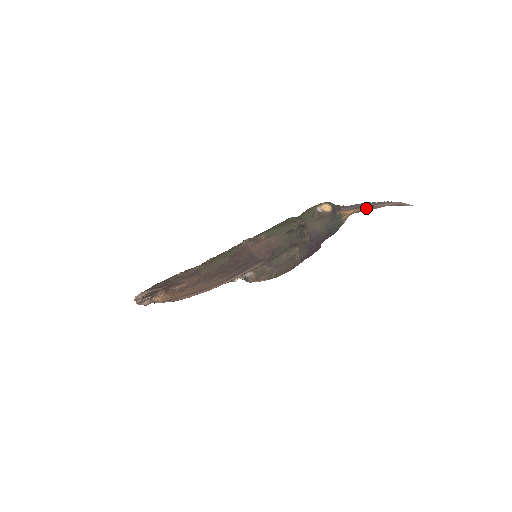
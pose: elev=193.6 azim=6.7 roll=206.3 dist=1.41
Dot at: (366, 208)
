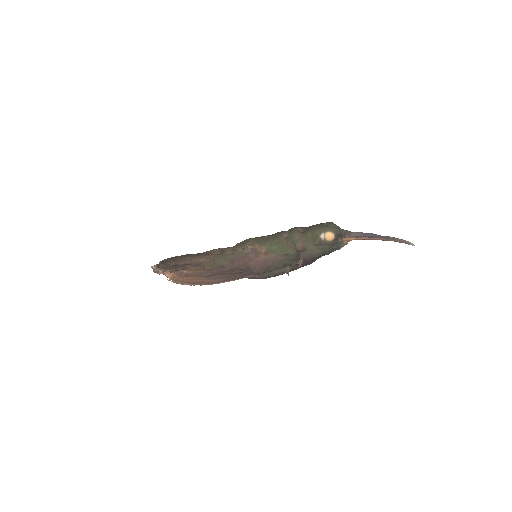
Dot at: (369, 239)
